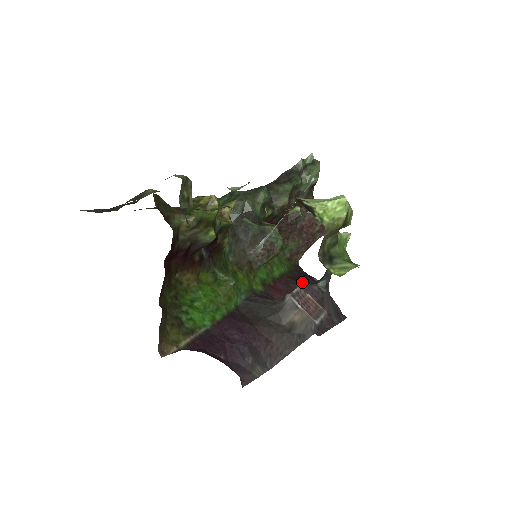
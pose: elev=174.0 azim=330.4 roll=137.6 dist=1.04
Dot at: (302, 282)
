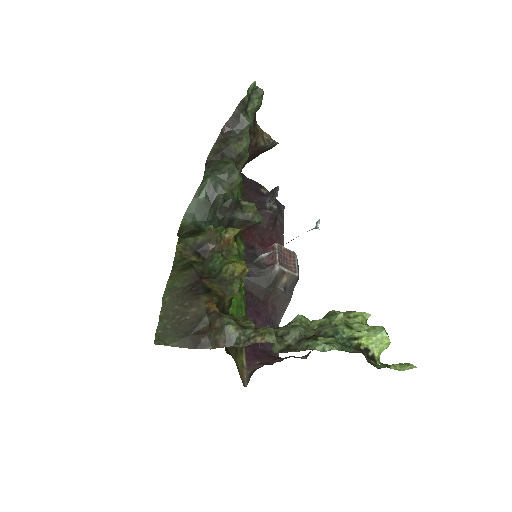
Dot at: (258, 207)
